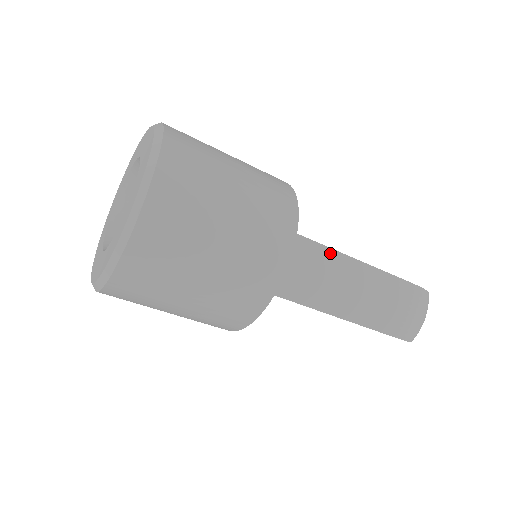
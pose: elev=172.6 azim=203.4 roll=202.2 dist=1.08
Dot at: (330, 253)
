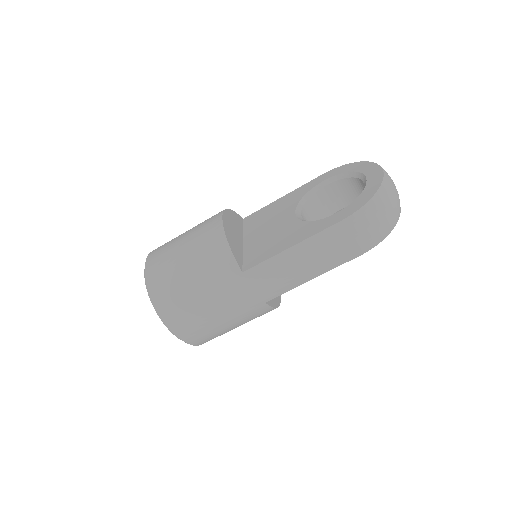
Dot at: (270, 262)
